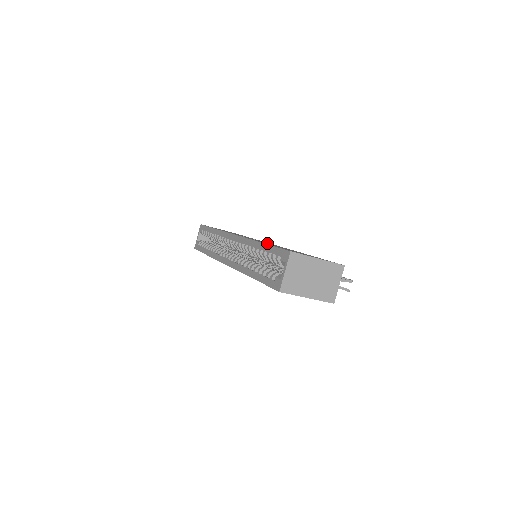
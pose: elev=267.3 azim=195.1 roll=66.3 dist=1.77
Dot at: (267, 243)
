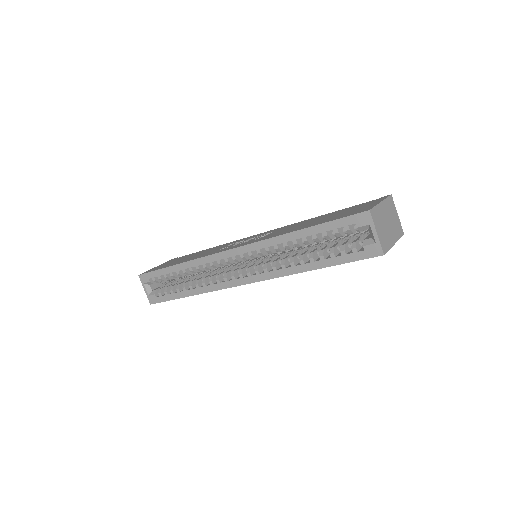
Dot at: (278, 232)
